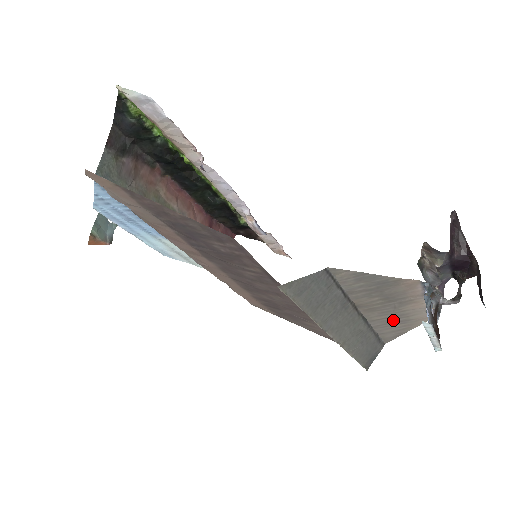
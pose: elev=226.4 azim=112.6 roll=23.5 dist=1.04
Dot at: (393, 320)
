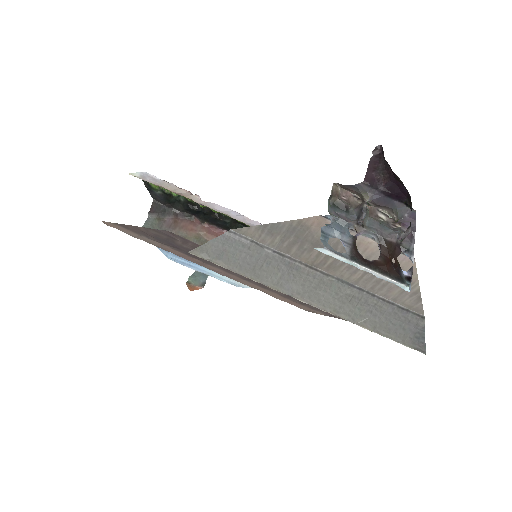
Dot at: occluded
